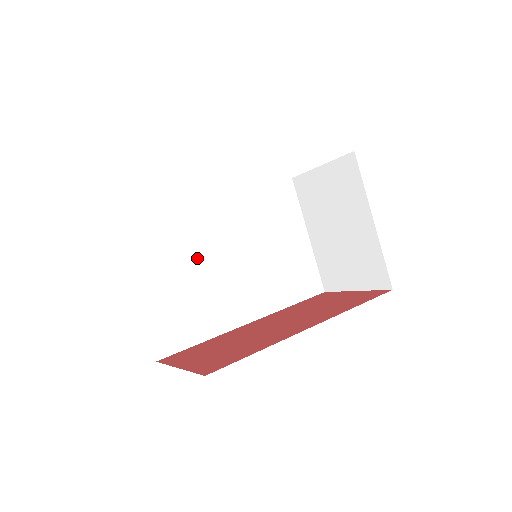
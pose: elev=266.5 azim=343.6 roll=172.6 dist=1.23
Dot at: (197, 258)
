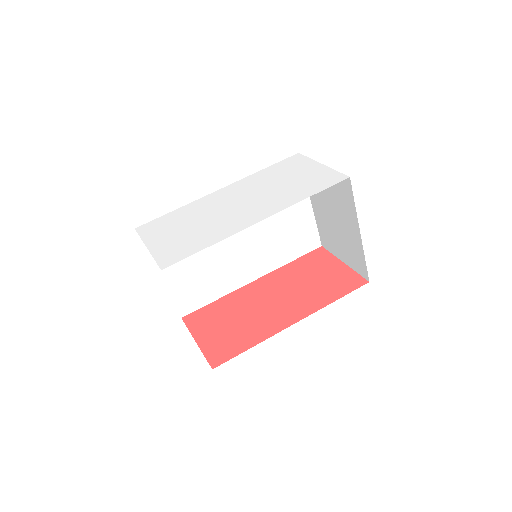
Dot at: occluded
